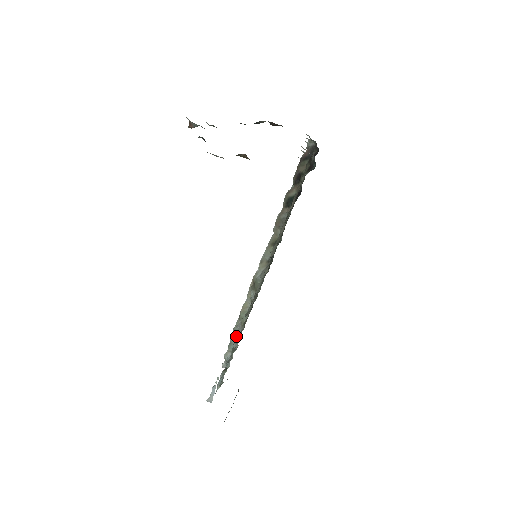
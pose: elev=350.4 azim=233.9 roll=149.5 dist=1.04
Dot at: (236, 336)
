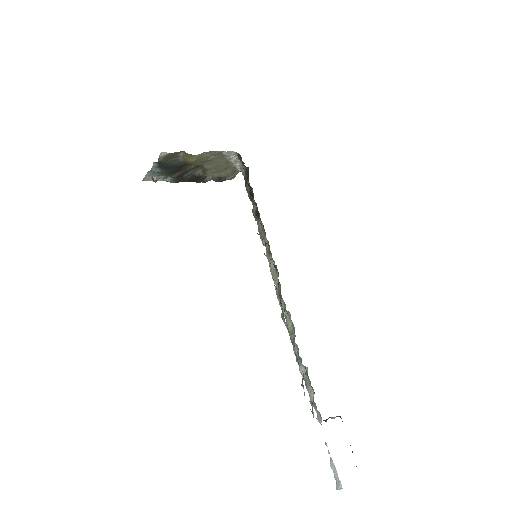
Dot at: (298, 356)
